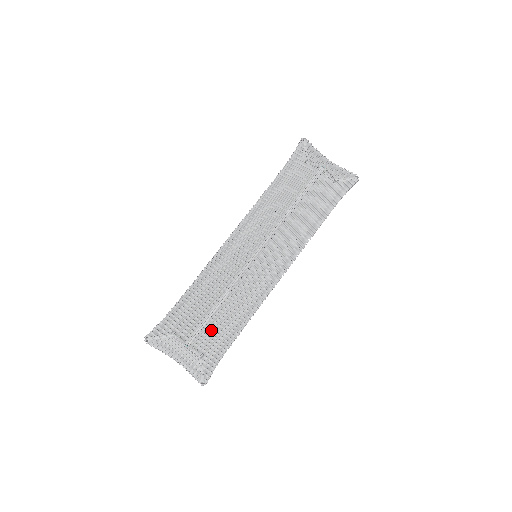
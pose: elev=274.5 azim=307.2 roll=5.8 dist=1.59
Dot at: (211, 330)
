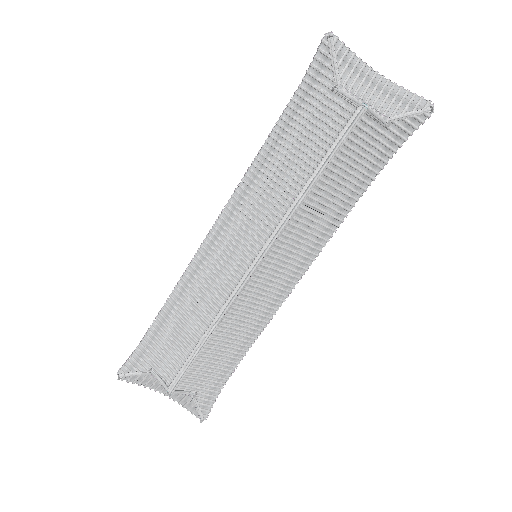
Dot at: (202, 365)
